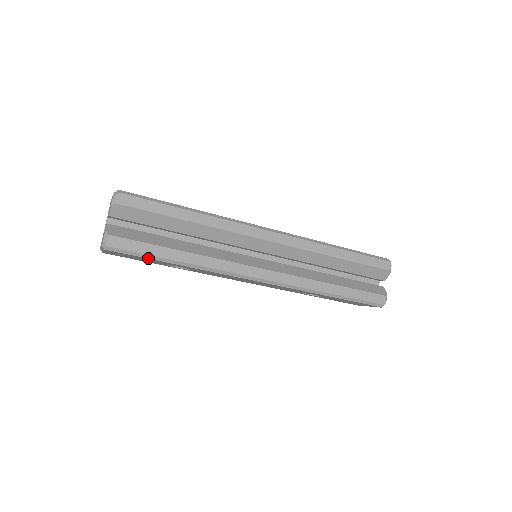
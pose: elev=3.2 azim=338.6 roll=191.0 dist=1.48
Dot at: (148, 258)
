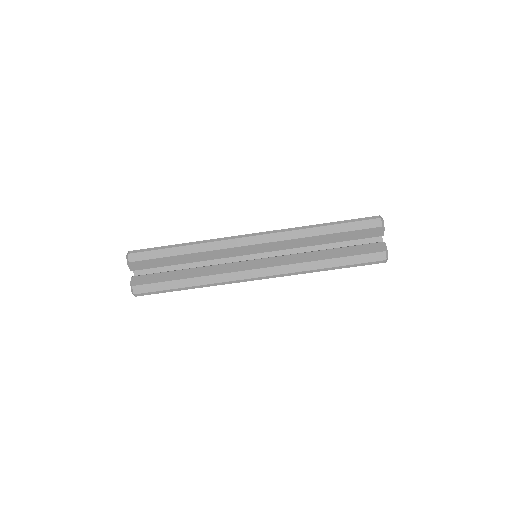
Dot at: (165, 292)
